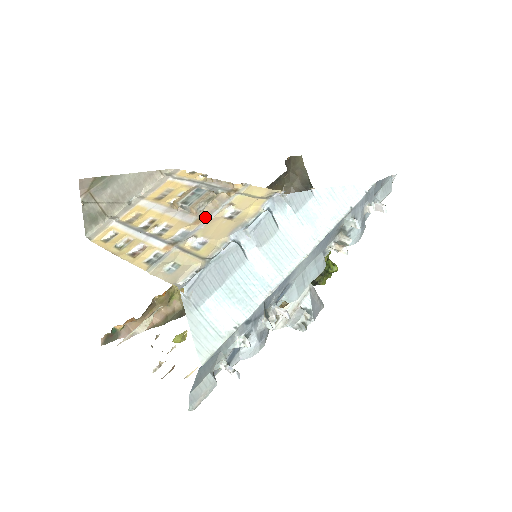
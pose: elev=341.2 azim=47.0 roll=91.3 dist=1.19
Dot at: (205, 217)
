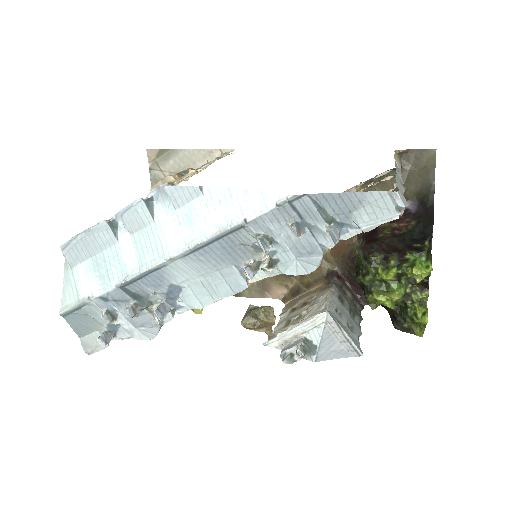
Dot at: occluded
